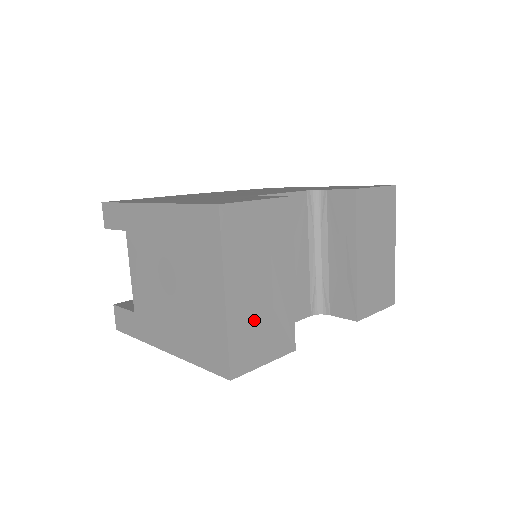
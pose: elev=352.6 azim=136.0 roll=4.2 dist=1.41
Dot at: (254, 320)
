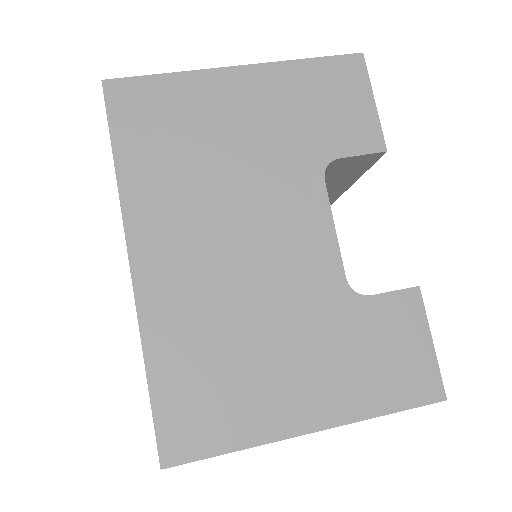
Dot at: occluded
